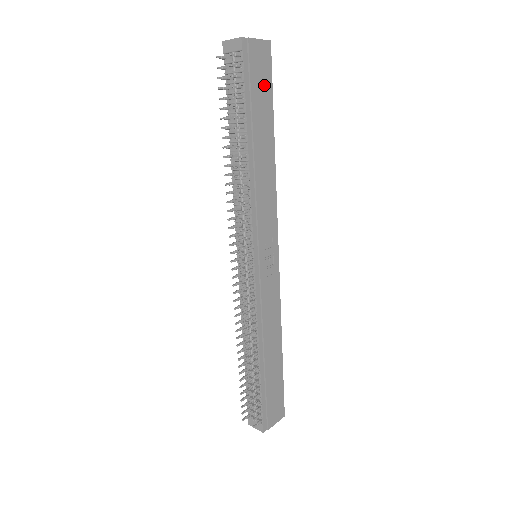
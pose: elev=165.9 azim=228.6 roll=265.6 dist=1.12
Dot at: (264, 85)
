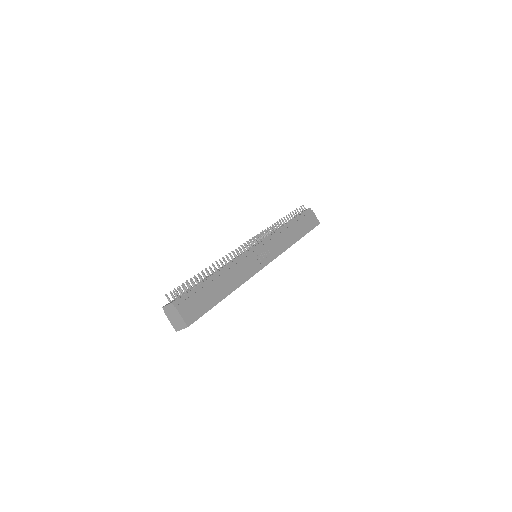
Dot at: (309, 225)
